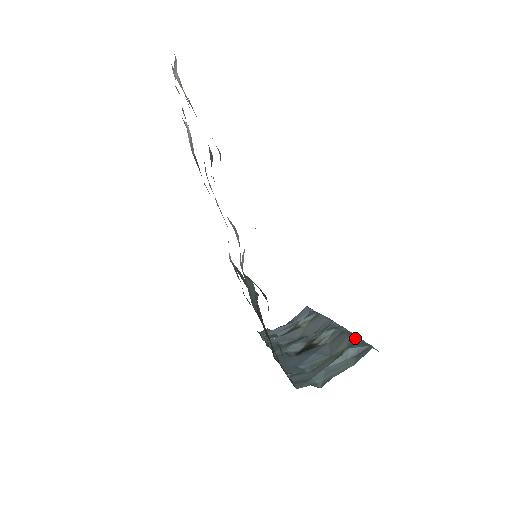
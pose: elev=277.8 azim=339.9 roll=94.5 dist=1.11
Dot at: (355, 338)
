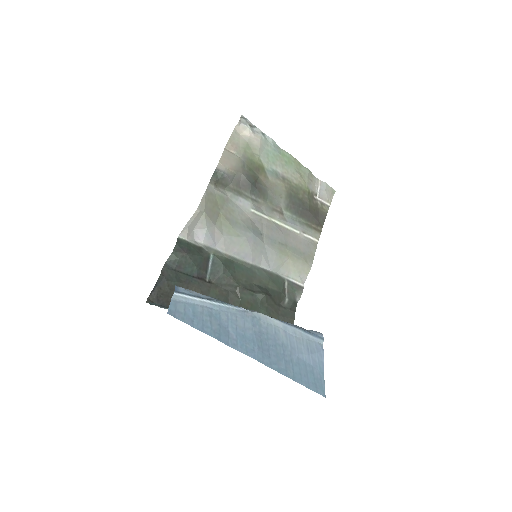
Dot at: (205, 295)
